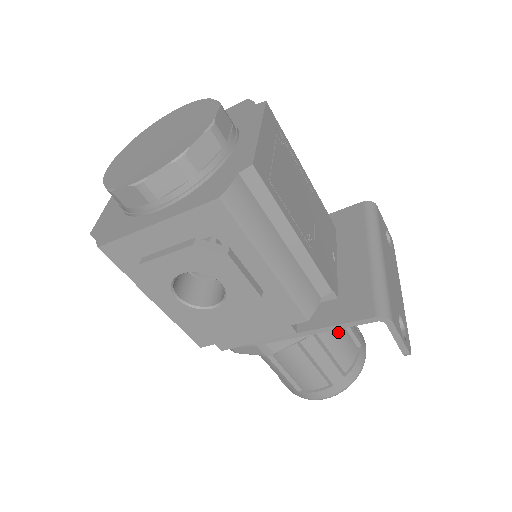
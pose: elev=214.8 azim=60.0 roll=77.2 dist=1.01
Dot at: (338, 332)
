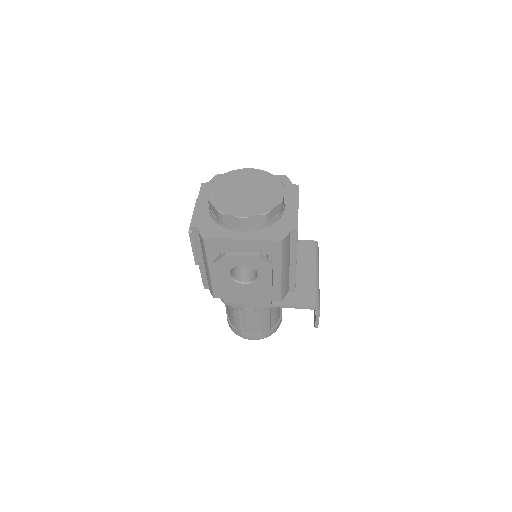
Dot at: occluded
